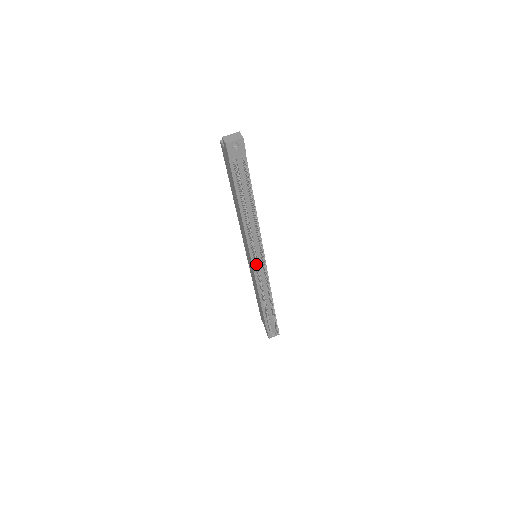
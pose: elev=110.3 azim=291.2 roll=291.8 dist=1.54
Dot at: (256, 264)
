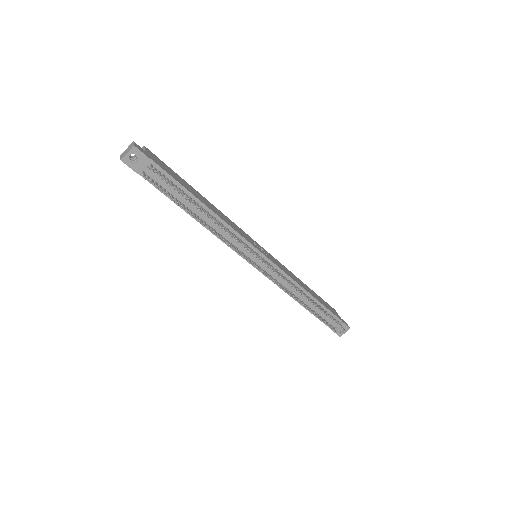
Dot at: occluded
